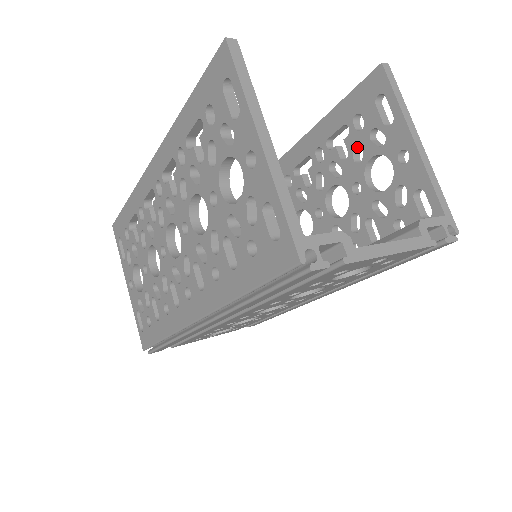
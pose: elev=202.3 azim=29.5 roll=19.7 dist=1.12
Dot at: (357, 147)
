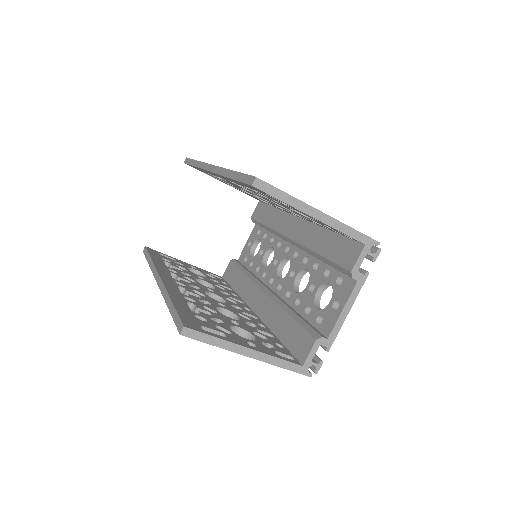
Dot at: occluded
